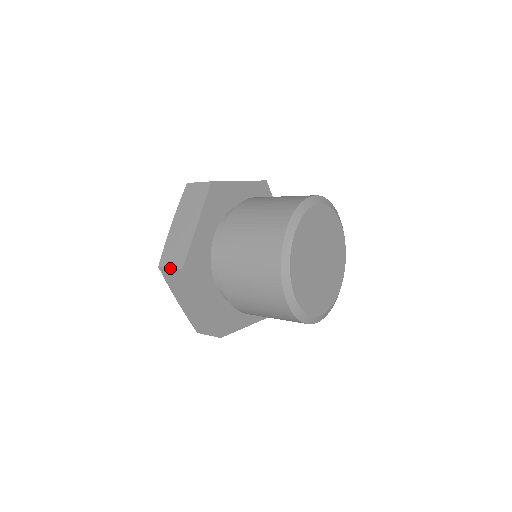
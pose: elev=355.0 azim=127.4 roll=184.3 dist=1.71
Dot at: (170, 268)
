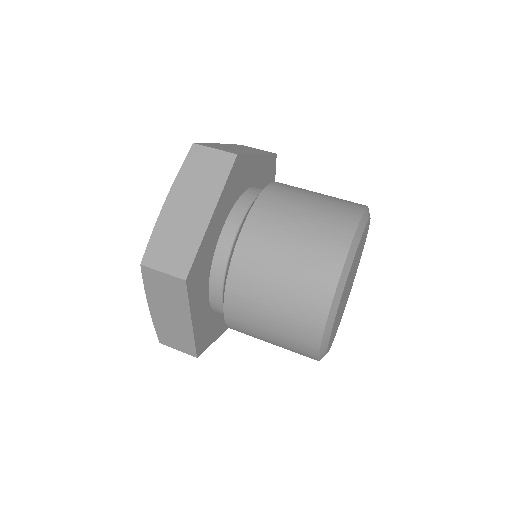
Dot at: (163, 272)
